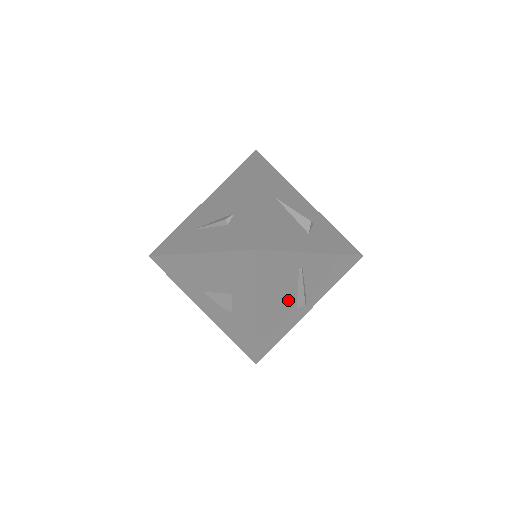
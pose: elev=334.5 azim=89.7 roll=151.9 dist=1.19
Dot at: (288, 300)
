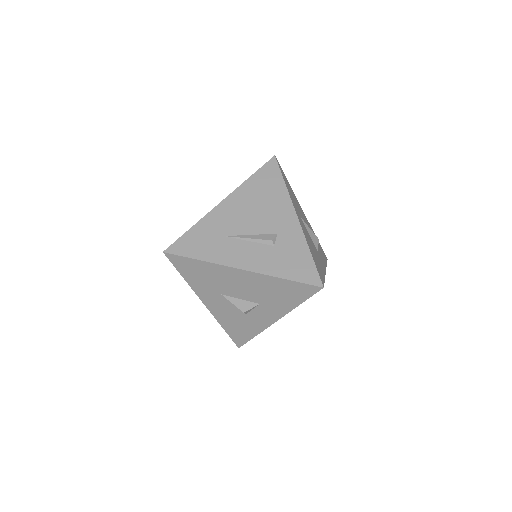
Dot at: occluded
